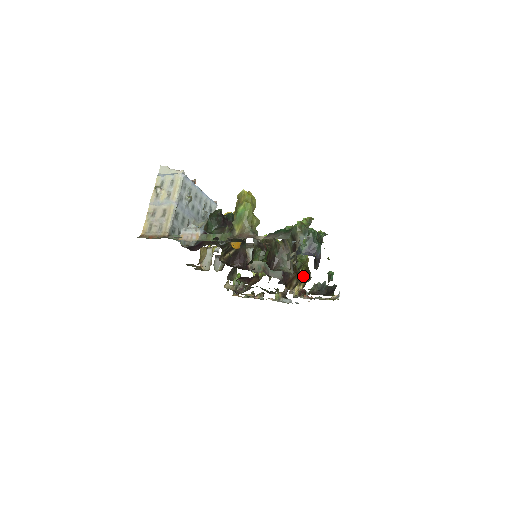
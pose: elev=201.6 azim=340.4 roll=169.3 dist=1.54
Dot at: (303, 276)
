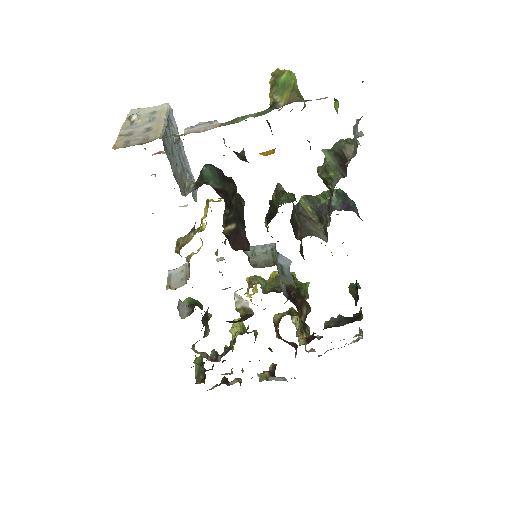
Dot at: occluded
